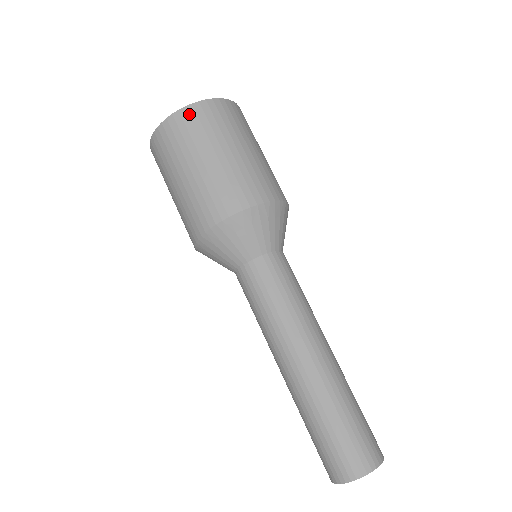
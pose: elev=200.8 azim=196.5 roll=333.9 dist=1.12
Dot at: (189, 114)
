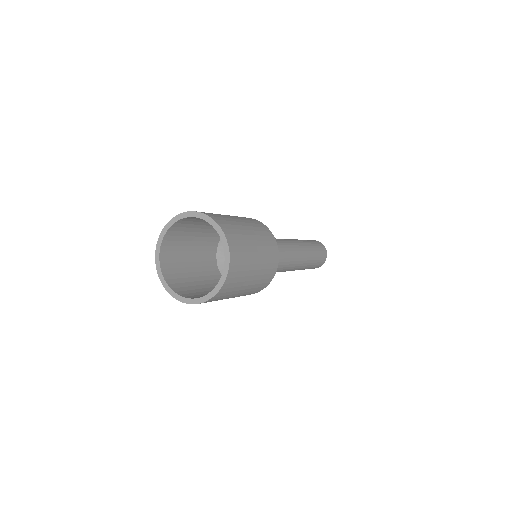
Dot at: (228, 283)
